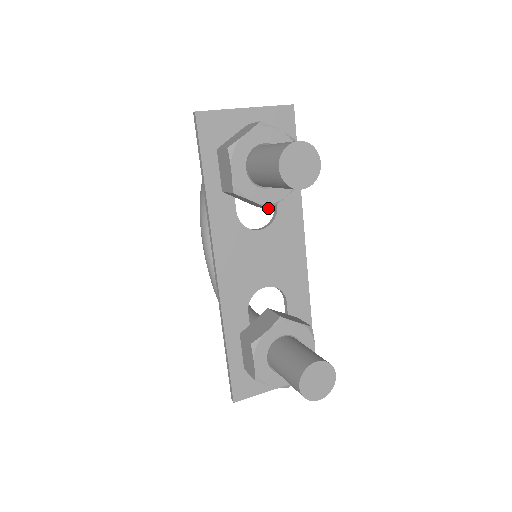
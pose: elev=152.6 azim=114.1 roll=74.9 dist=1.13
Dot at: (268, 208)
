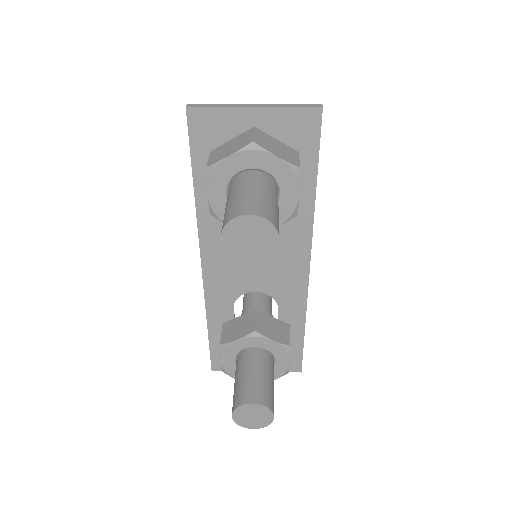
Dot at: occluded
